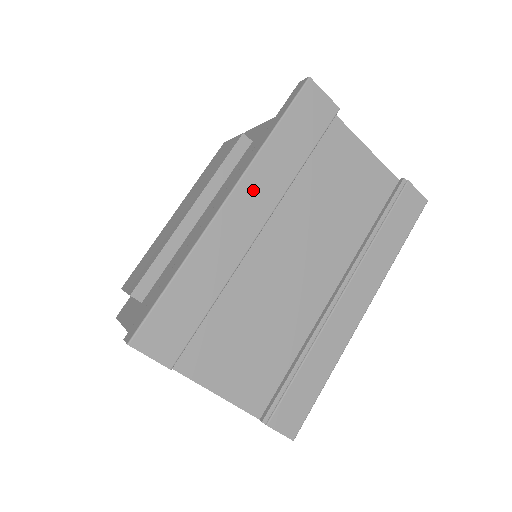
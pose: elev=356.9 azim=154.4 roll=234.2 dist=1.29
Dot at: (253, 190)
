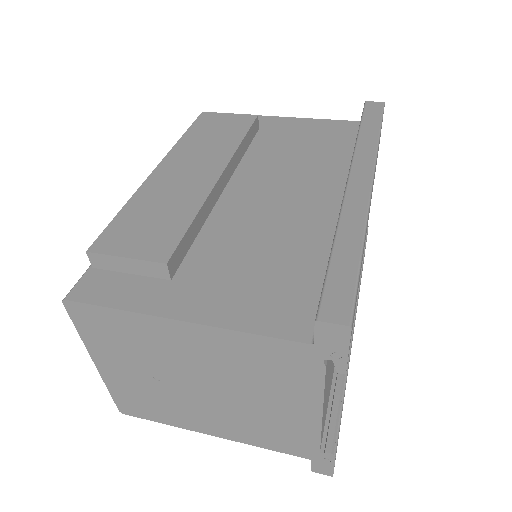
Dot at: (373, 182)
